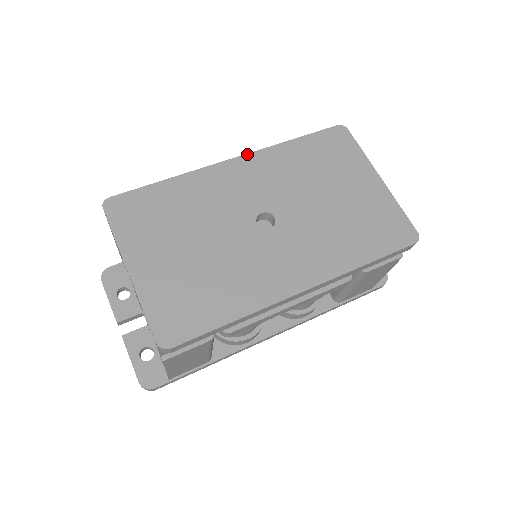
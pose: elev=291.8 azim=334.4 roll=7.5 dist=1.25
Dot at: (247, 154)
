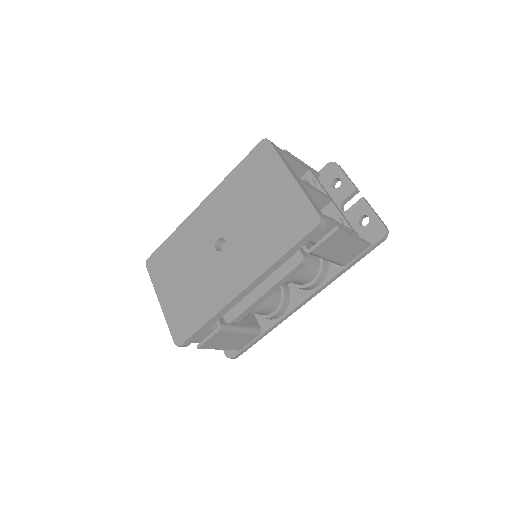
Dot at: (208, 196)
